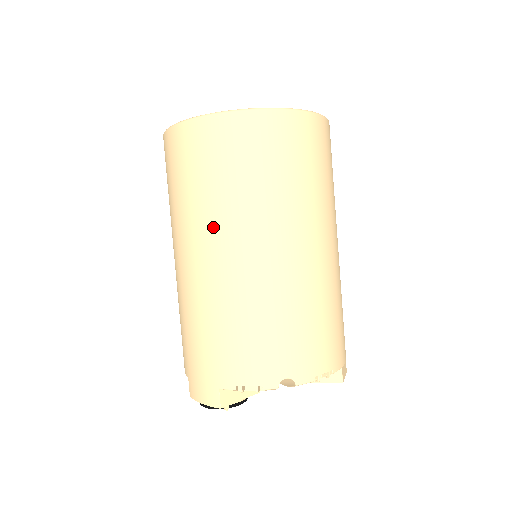
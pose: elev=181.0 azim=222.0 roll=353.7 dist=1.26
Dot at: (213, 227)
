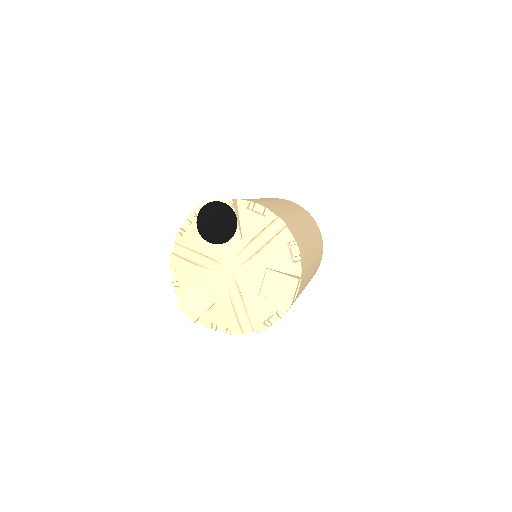
Dot at: occluded
